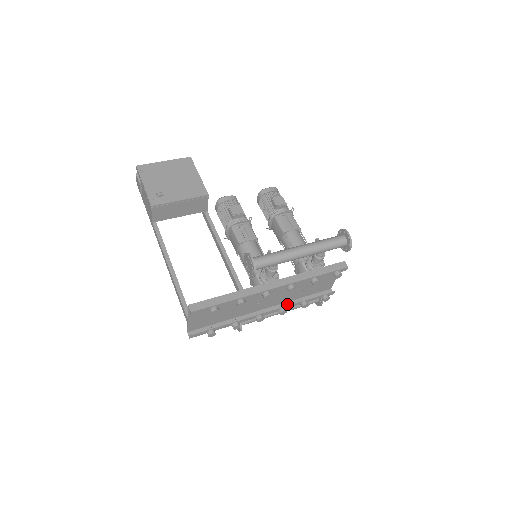
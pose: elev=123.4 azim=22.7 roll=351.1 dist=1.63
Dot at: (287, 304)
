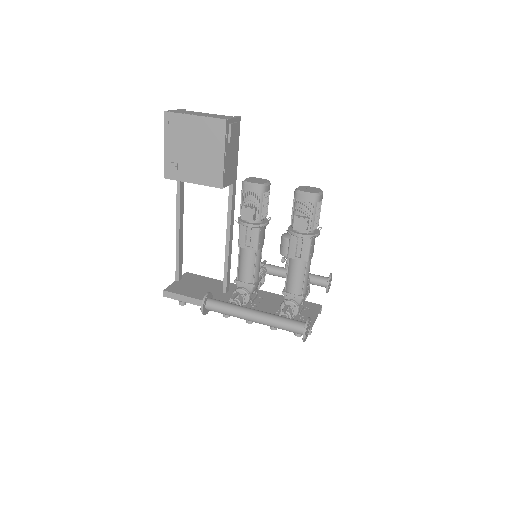
Dot at: occluded
